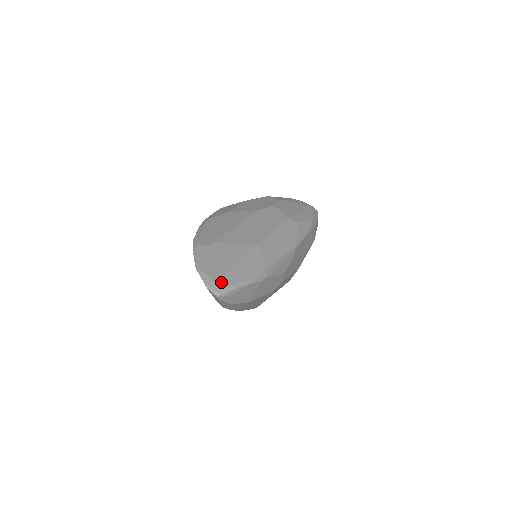
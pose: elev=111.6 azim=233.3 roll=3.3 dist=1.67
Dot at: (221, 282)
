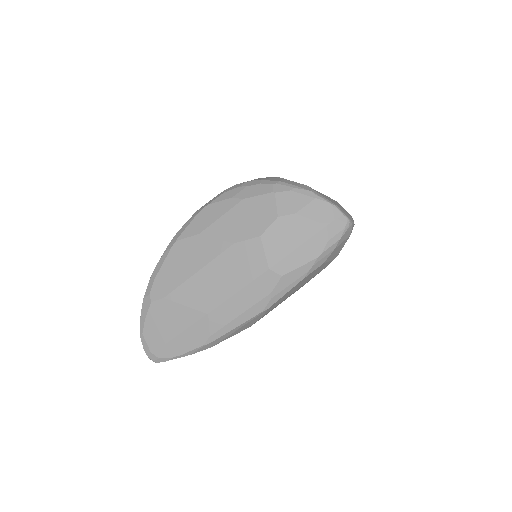
Dot at: (157, 353)
